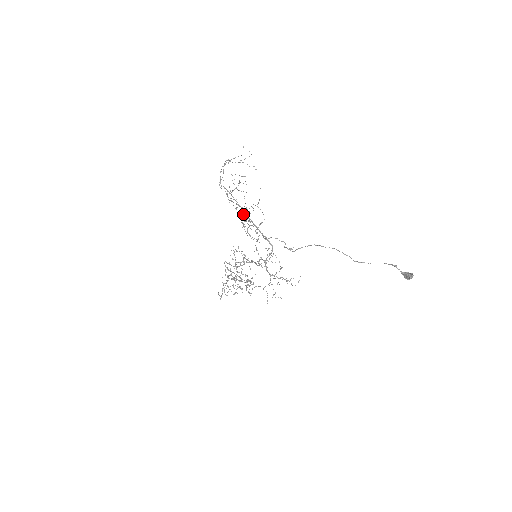
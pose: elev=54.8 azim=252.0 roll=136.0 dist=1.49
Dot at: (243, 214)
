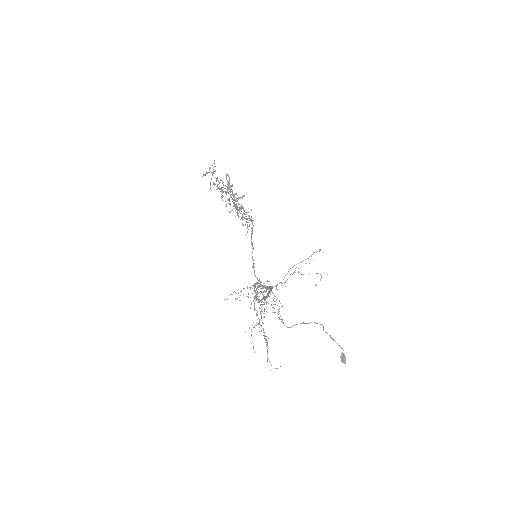
Dot at: (259, 308)
